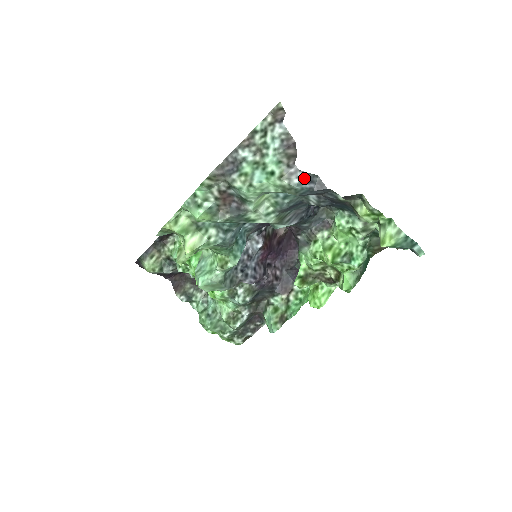
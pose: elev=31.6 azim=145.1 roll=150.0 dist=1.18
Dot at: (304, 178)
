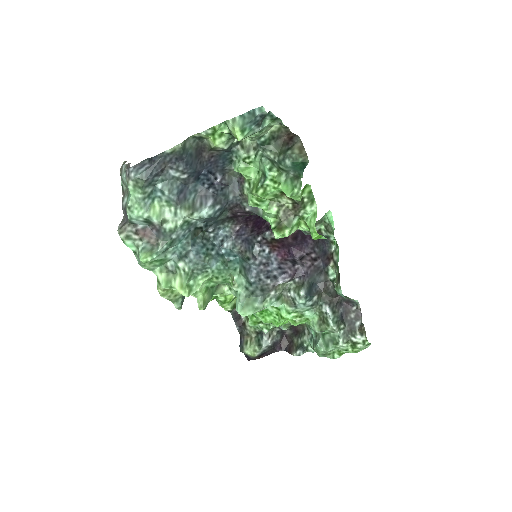
Dot at: (136, 168)
